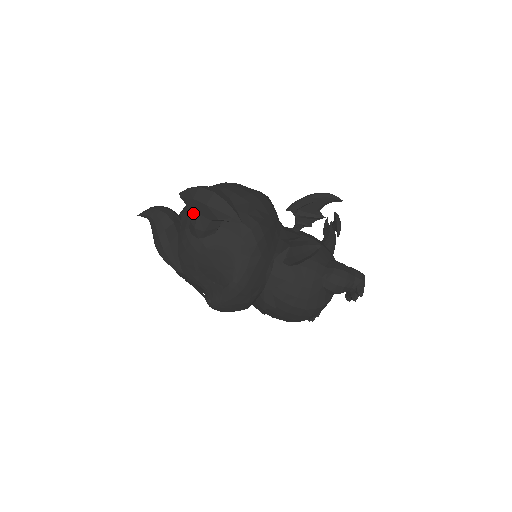
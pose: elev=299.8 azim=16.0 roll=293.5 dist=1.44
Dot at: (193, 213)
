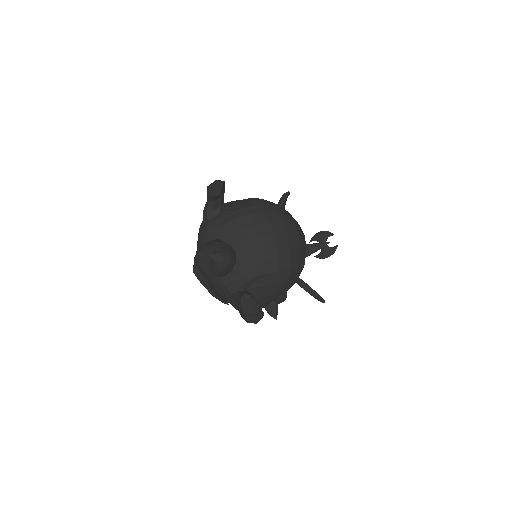
Dot at: (236, 302)
